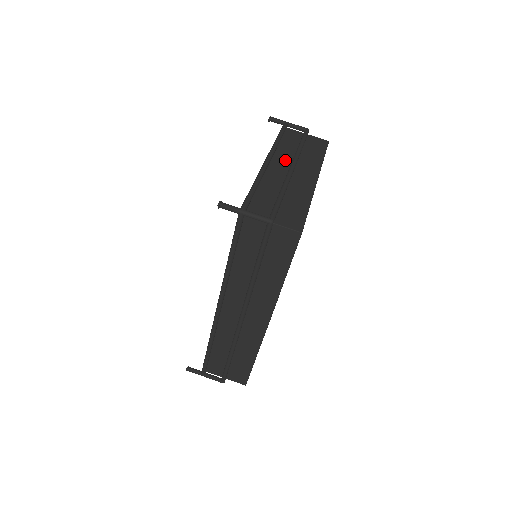
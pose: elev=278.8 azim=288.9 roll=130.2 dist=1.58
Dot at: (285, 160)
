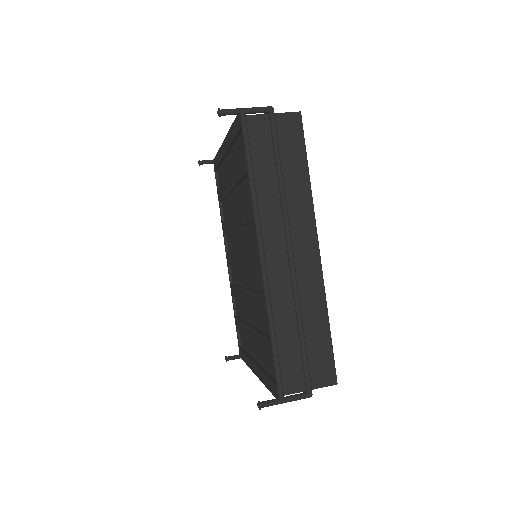
Dot at: occluded
